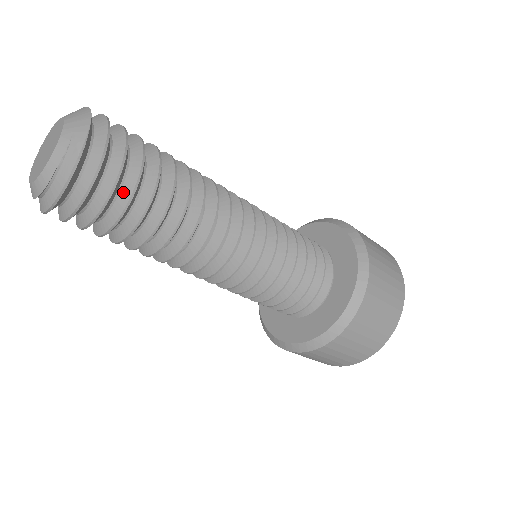
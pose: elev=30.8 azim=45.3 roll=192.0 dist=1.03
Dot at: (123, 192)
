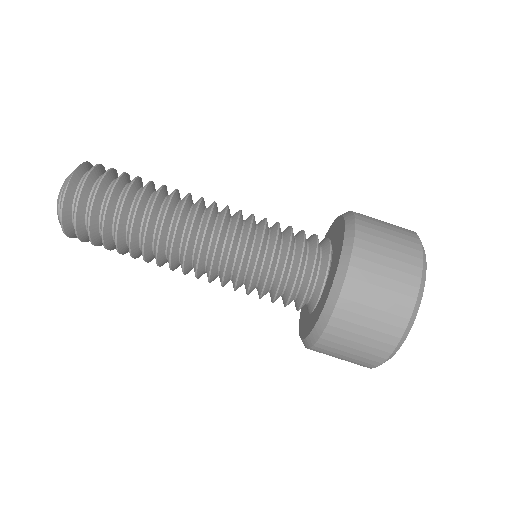
Dot at: (101, 218)
